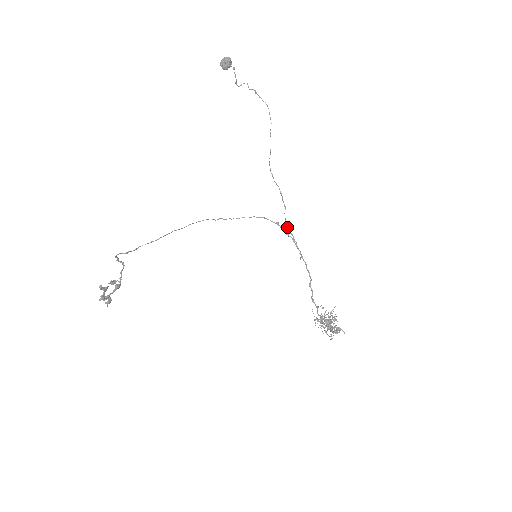
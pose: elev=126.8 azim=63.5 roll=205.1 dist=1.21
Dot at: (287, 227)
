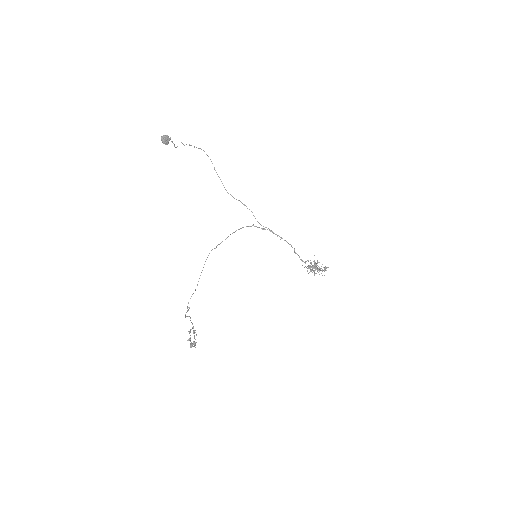
Dot at: occluded
